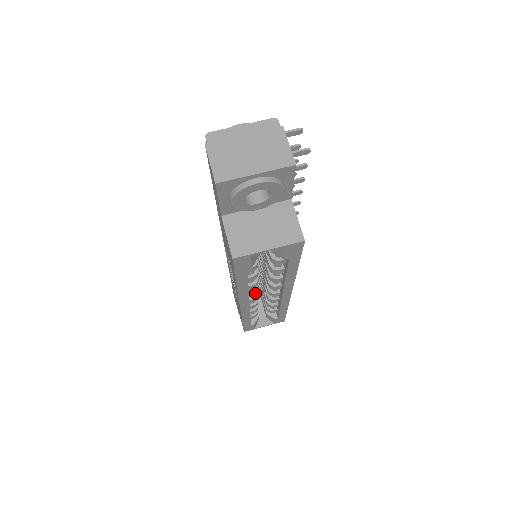
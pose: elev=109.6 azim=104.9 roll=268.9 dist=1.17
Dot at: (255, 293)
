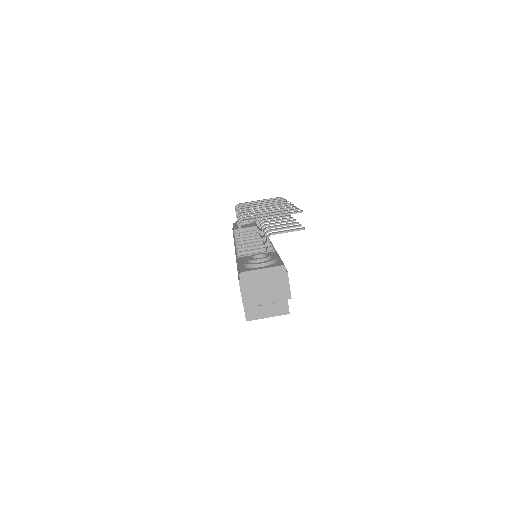
Dot at: occluded
